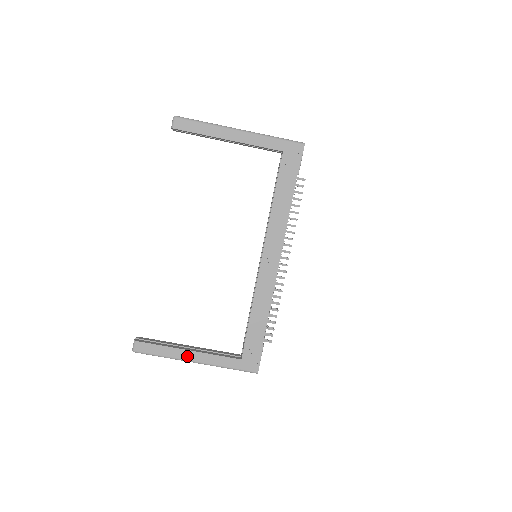
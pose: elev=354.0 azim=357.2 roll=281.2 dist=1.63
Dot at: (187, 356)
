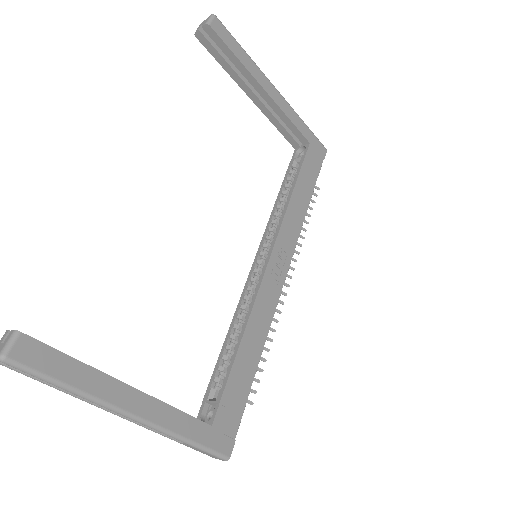
Dot at: (122, 398)
